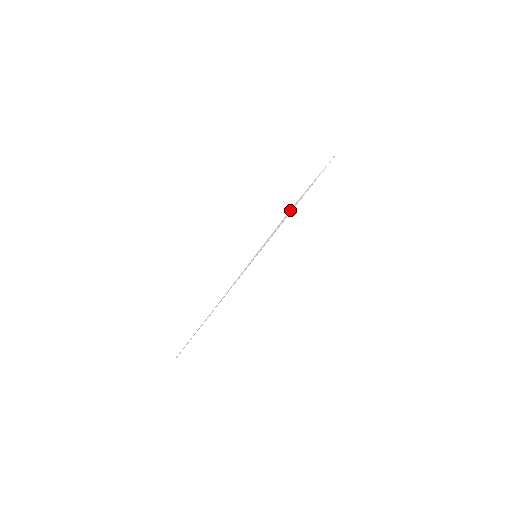
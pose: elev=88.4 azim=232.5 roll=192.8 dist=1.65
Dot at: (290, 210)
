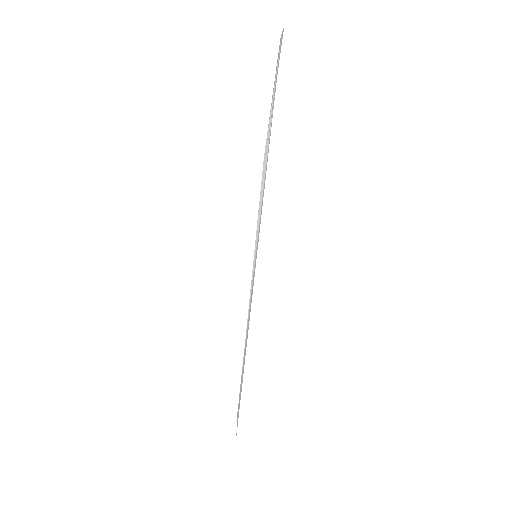
Dot at: (263, 162)
